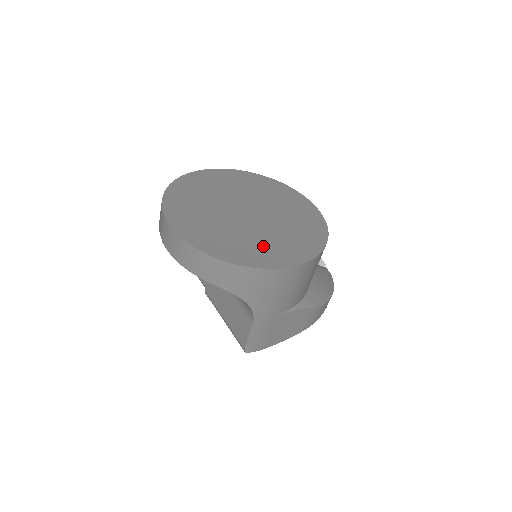
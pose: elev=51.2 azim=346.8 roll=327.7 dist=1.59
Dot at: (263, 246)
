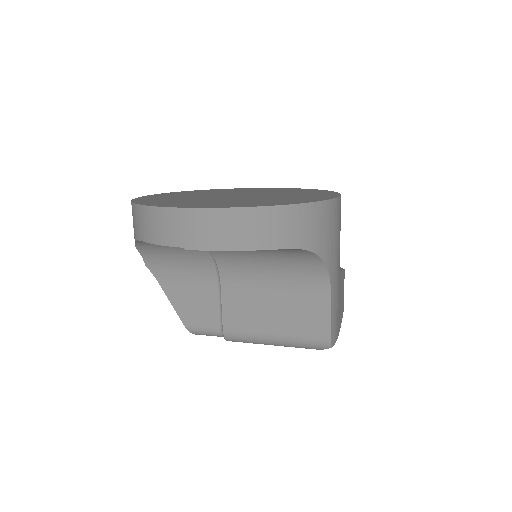
Dot at: (295, 197)
